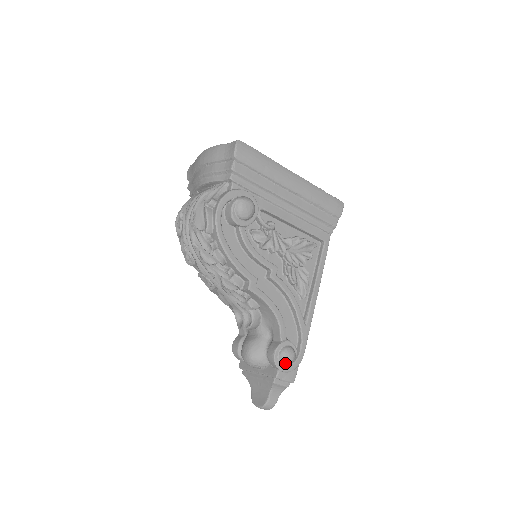
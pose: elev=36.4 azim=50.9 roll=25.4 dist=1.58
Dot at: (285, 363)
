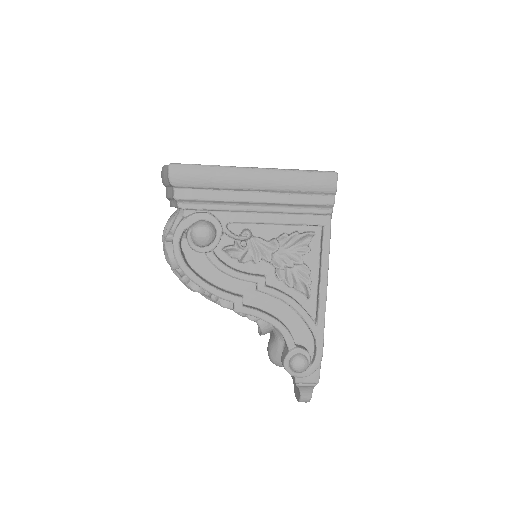
Dot at: (297, 372)
